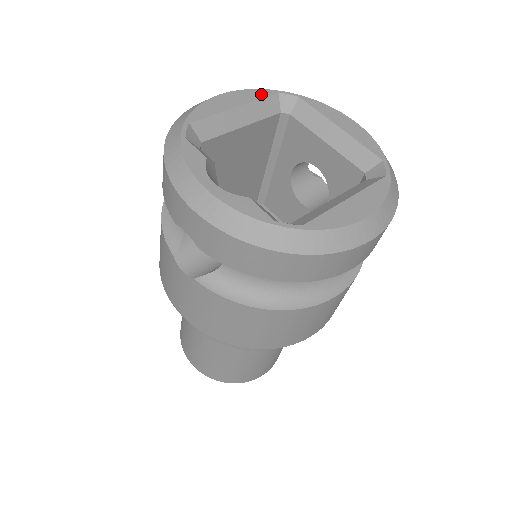
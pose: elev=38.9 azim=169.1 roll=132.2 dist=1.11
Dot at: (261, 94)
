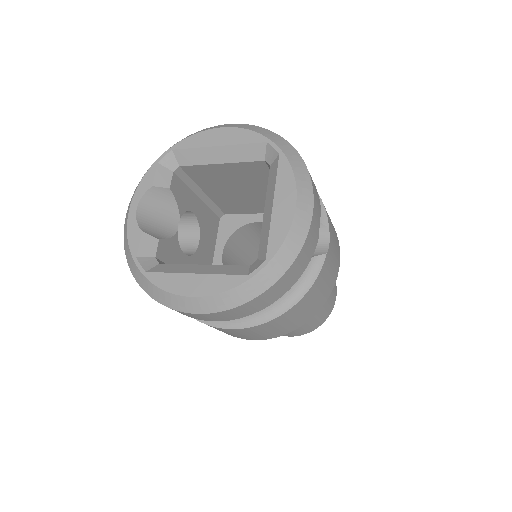
Dot at: (250, 139)
